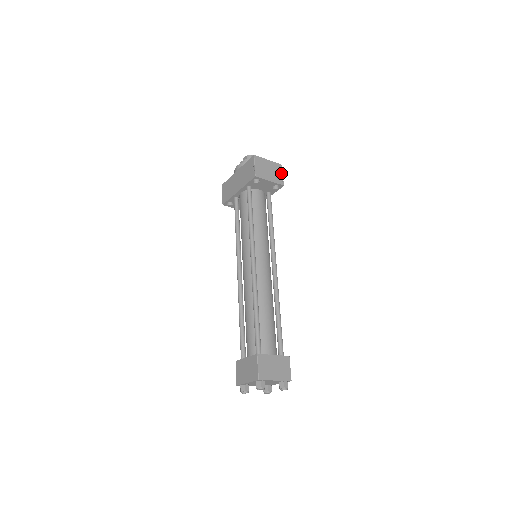
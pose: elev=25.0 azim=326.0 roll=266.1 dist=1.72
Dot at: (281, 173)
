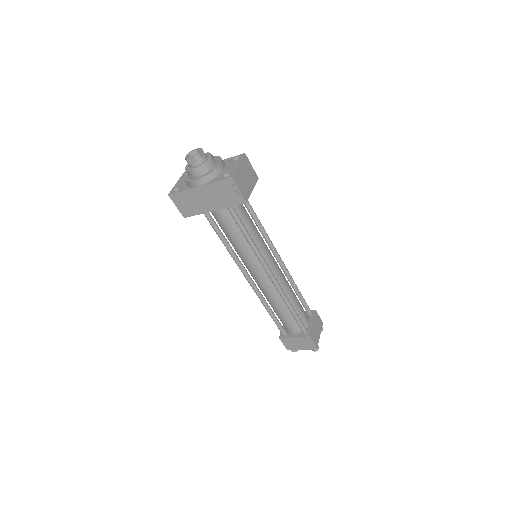
Dot at: (250, 166)
